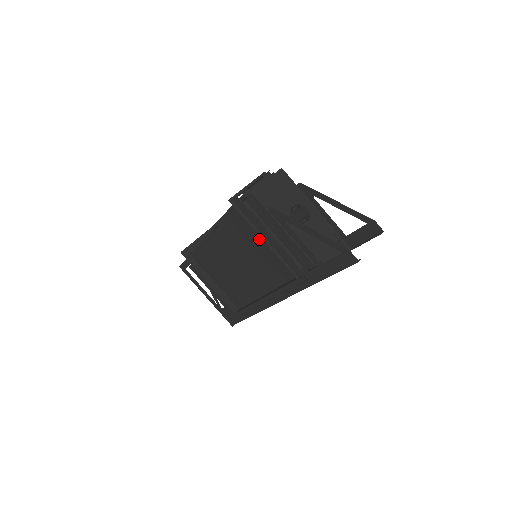
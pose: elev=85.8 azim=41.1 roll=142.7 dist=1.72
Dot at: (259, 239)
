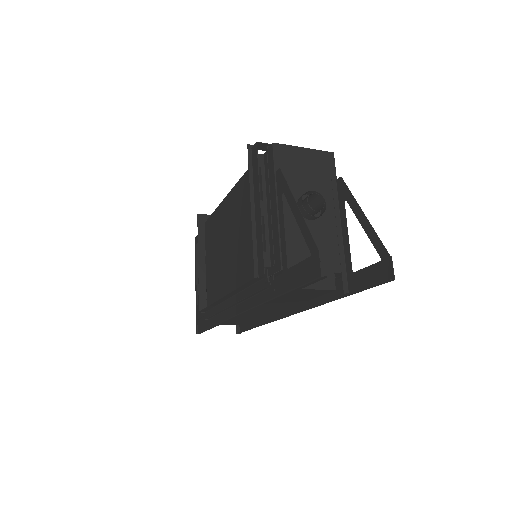
Dot at: occluded
